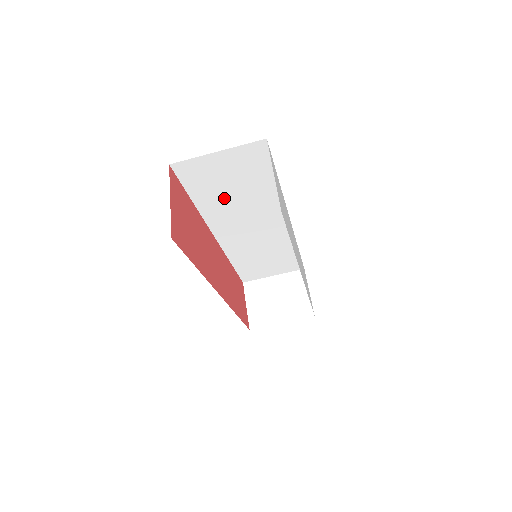
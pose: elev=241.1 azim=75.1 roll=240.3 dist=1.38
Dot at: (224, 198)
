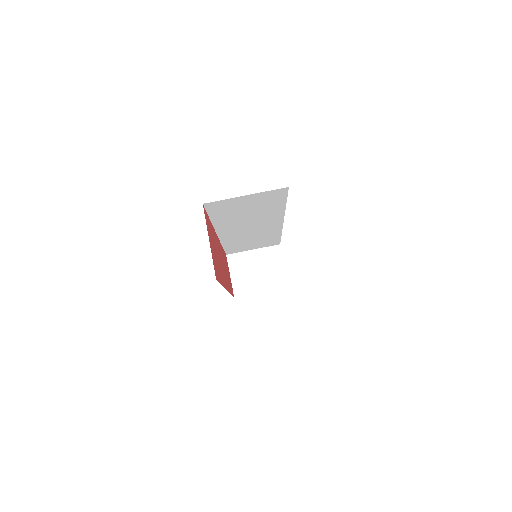
Dot at: (237, 216)
